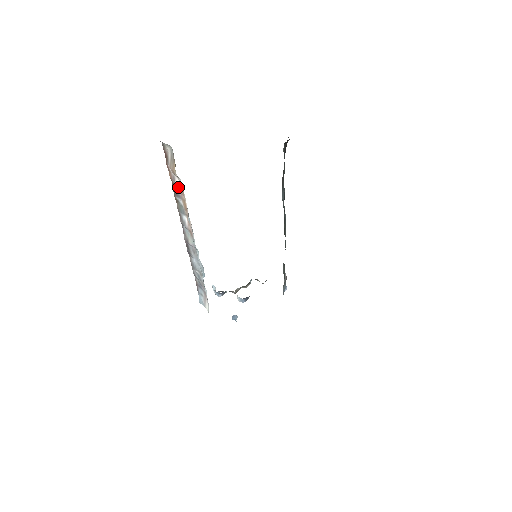
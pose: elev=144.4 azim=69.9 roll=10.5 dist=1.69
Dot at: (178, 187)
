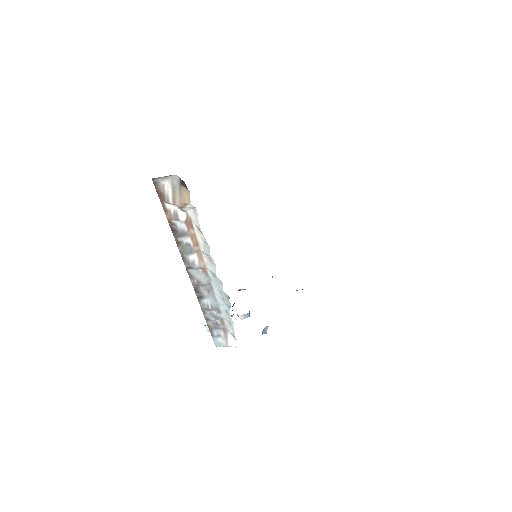
Dot at: (183, 223)
